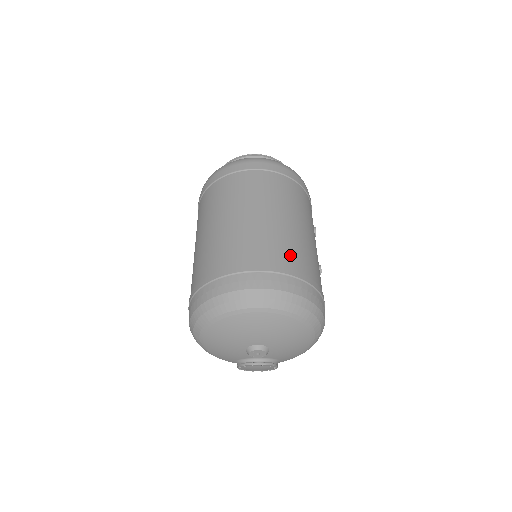
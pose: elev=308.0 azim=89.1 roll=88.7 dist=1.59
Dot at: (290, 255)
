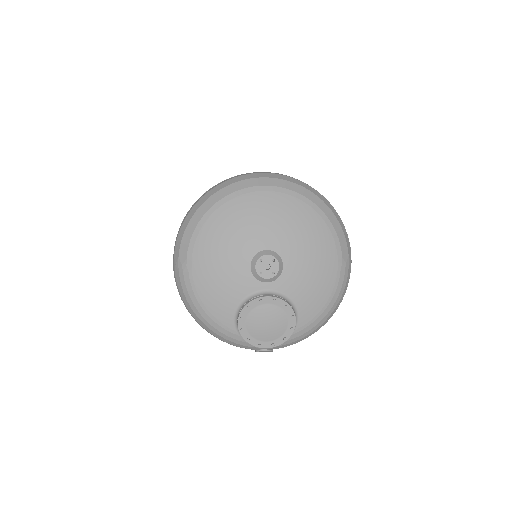
Dot at: occluded
